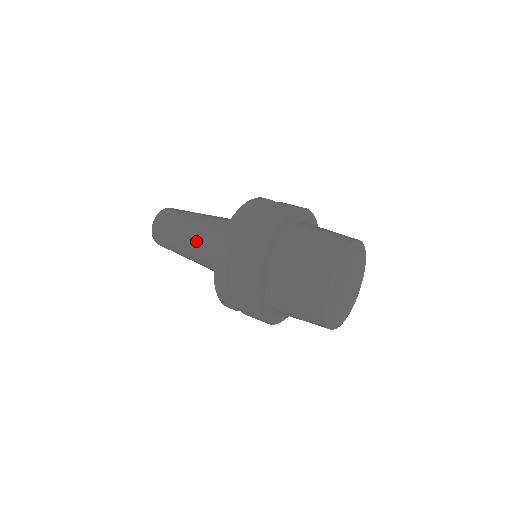
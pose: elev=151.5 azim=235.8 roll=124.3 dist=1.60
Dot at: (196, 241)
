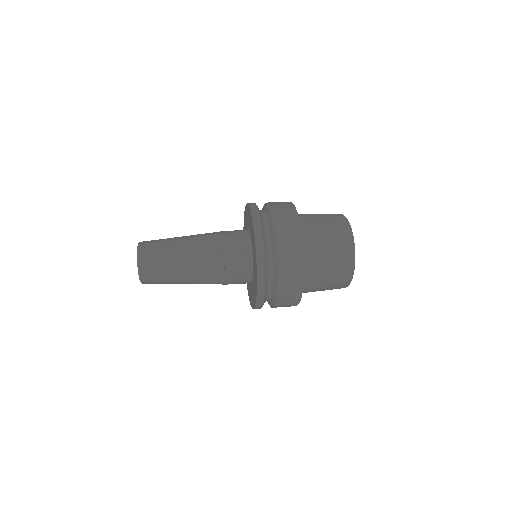
Dot at: (204, 236)
